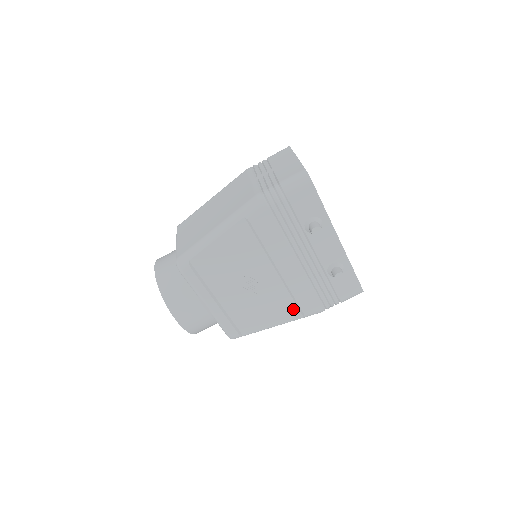
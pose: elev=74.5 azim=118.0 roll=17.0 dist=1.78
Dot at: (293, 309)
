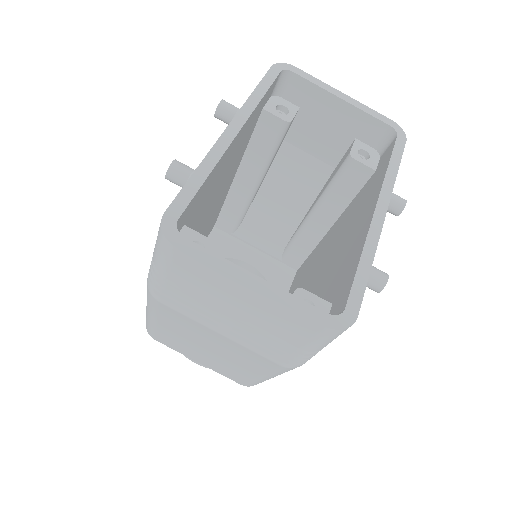
Dot at: occluded
